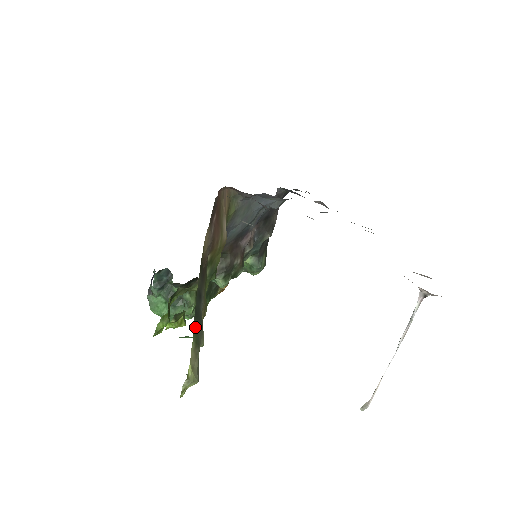
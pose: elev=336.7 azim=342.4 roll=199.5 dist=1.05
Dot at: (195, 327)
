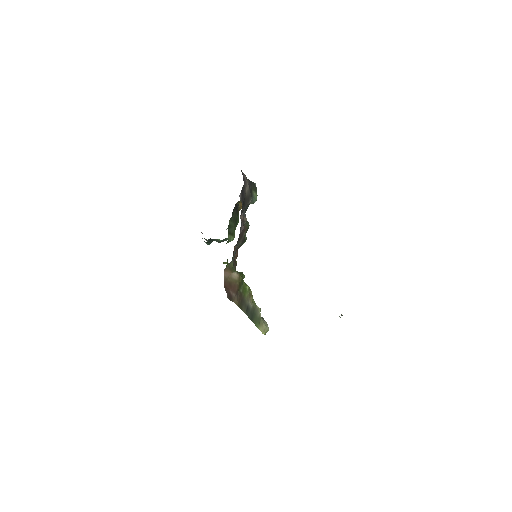
Dot at: (255, 322)
